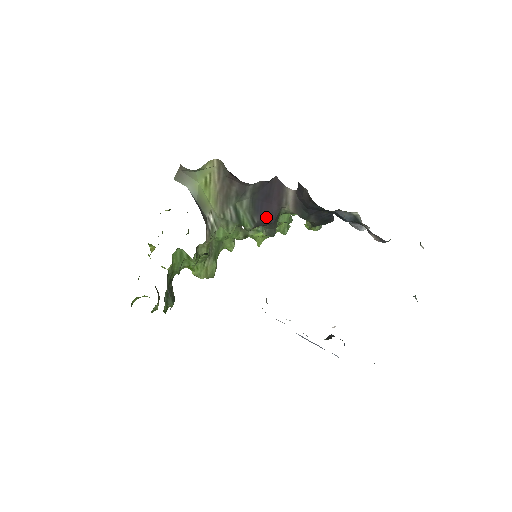
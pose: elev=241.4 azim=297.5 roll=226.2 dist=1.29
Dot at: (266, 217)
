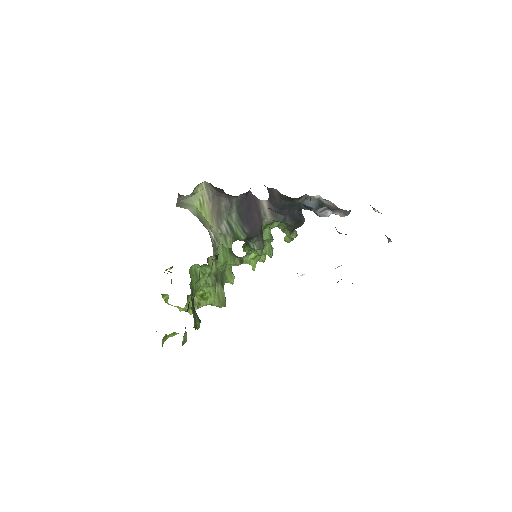
Dot at: (253, 228)
